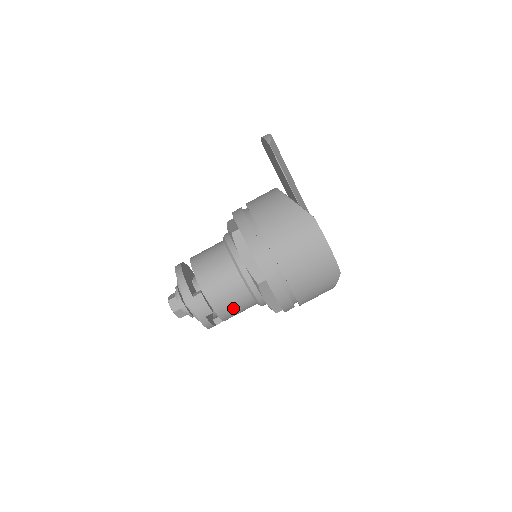
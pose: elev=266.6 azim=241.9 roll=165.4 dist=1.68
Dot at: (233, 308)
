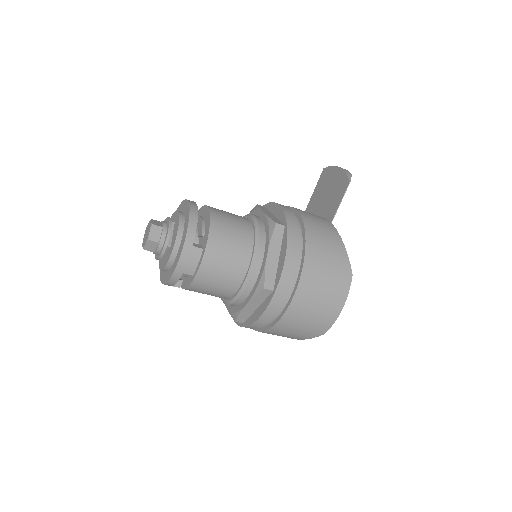
Dot at: (211, 286)
